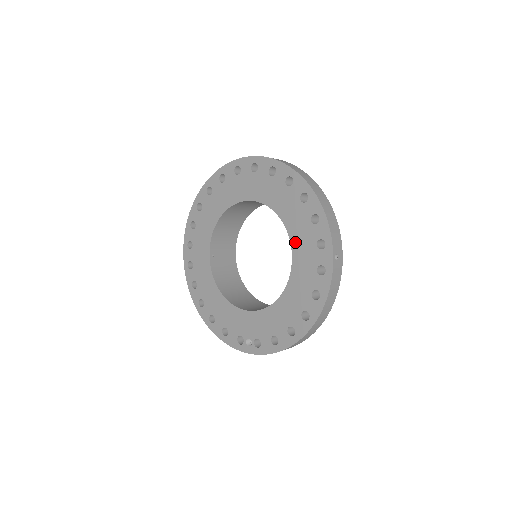
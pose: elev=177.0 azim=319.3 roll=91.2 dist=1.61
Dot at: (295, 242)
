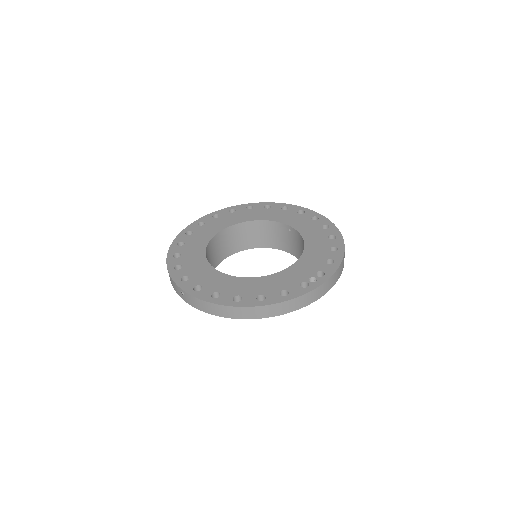
Dot at: (284, 220)
